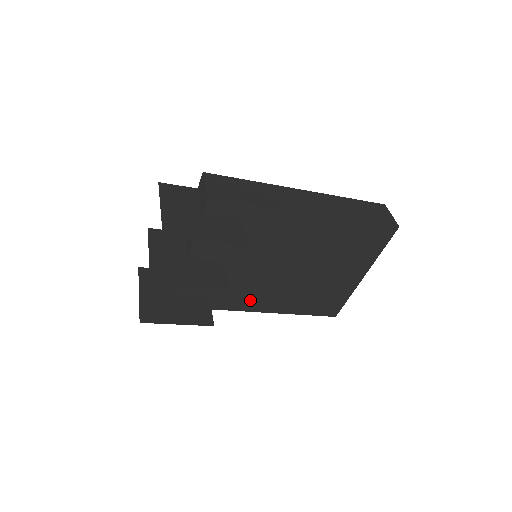
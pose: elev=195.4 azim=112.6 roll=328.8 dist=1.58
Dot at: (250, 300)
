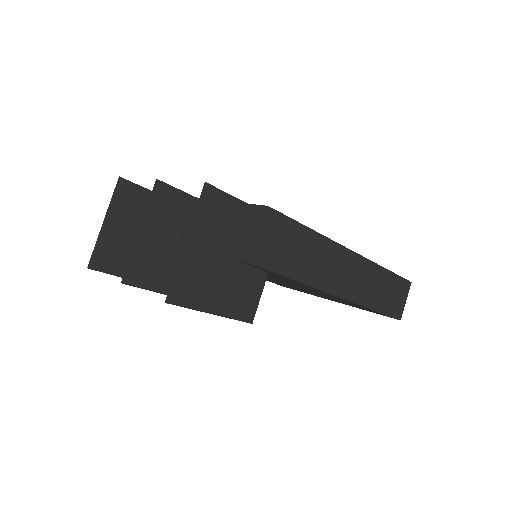
Dot at: occluded
